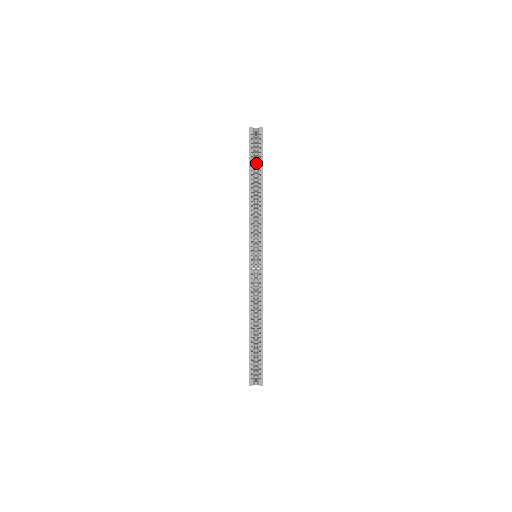
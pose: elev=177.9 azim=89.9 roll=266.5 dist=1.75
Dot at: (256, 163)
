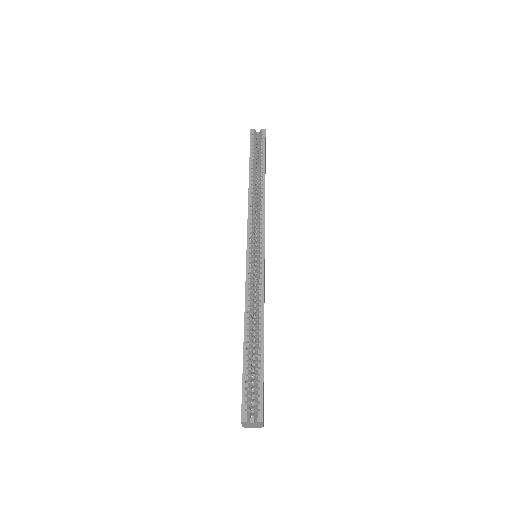
Dot at: occluded
